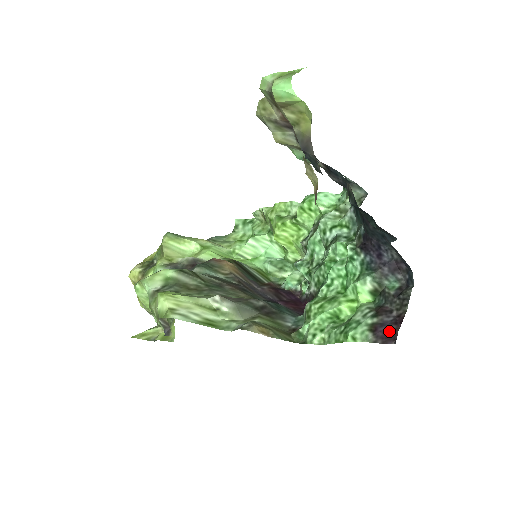
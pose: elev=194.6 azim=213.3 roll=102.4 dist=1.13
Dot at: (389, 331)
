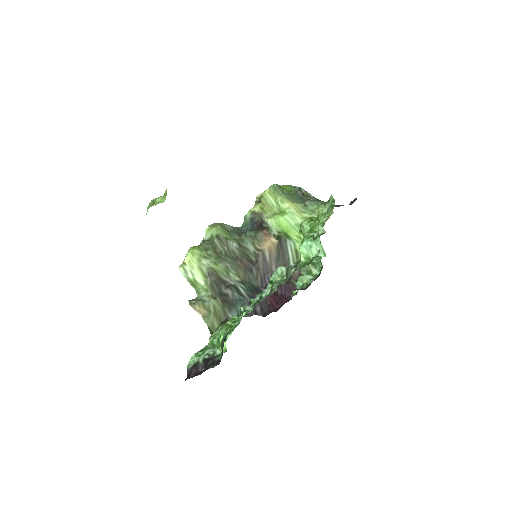
Dot at: (190, 374)
